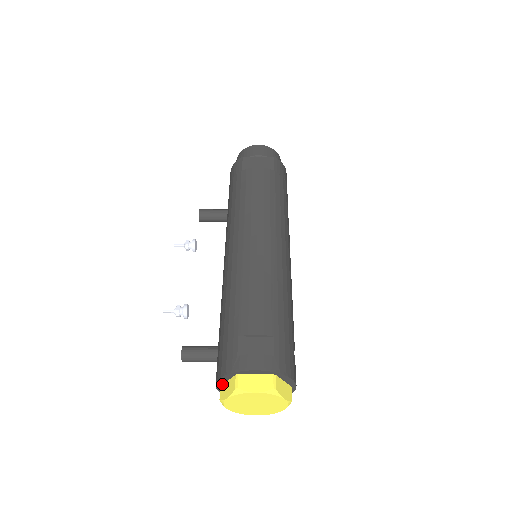
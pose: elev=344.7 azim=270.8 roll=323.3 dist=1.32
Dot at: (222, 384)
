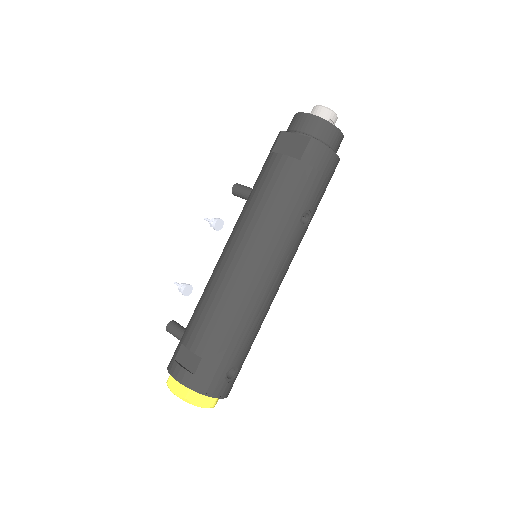
Dot at: occluded
